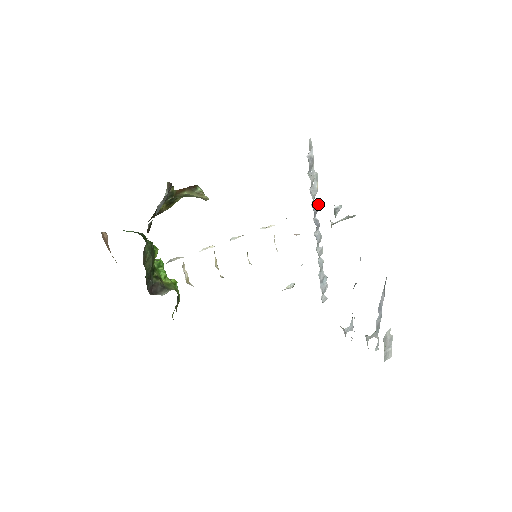
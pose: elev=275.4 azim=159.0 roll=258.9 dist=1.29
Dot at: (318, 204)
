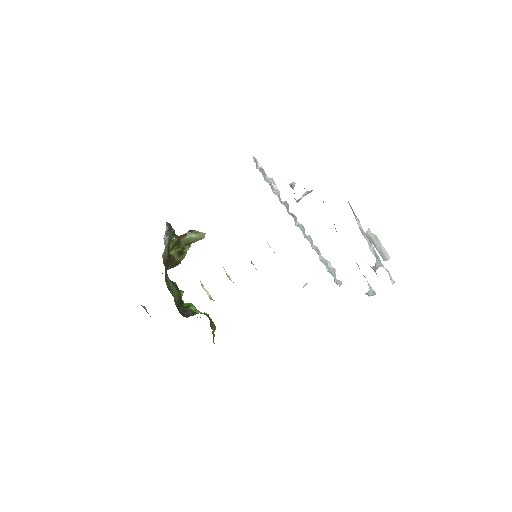
Dot at: (286, 201)
